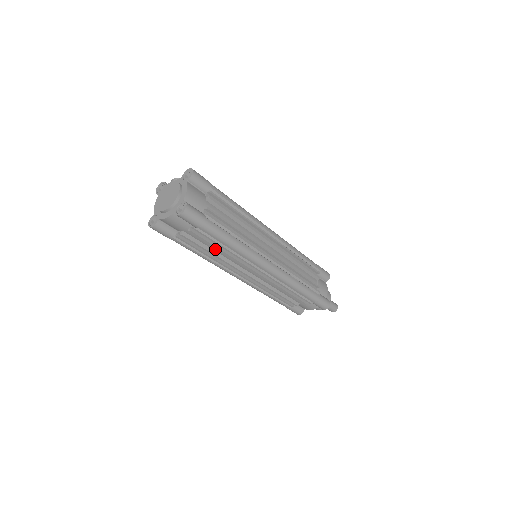
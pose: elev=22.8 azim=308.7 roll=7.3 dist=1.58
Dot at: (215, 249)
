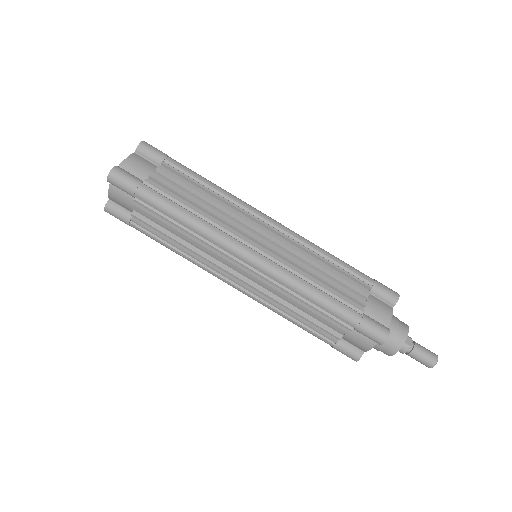
Dot at: (179, 235)
